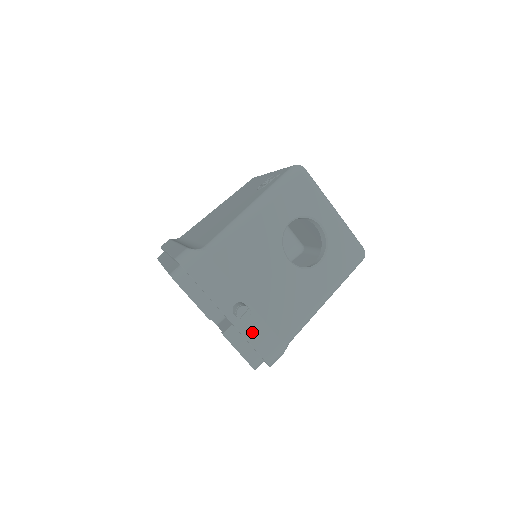
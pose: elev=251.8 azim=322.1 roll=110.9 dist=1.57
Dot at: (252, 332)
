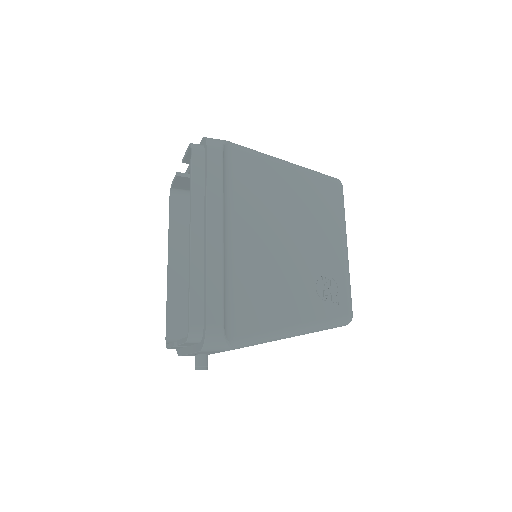
Dot at: occluded
